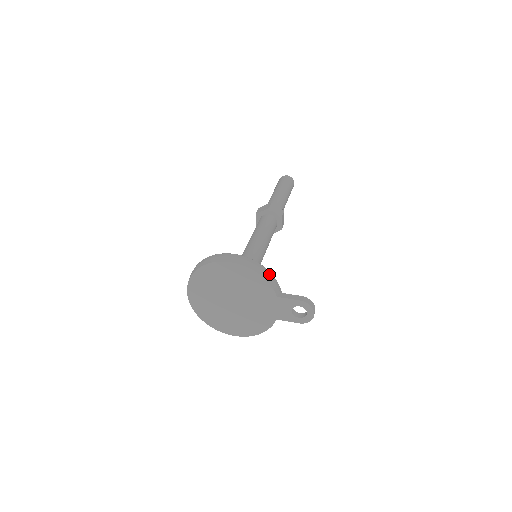
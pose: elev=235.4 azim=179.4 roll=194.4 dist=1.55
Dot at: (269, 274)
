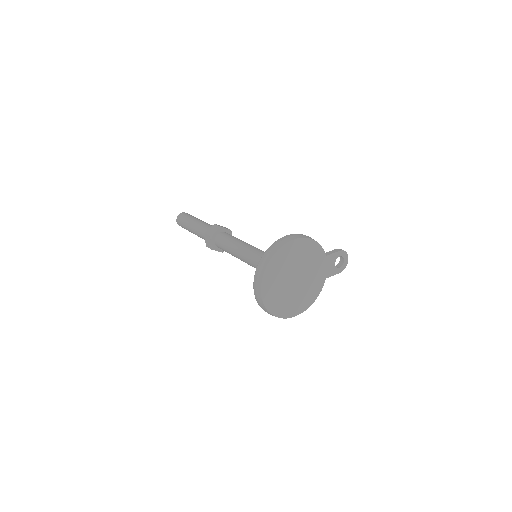
Dot at: occluded
